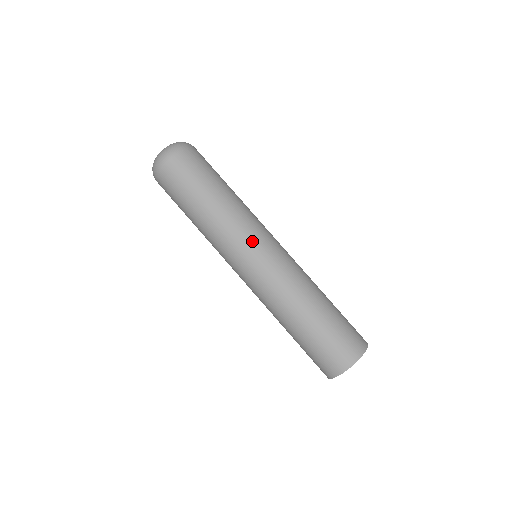
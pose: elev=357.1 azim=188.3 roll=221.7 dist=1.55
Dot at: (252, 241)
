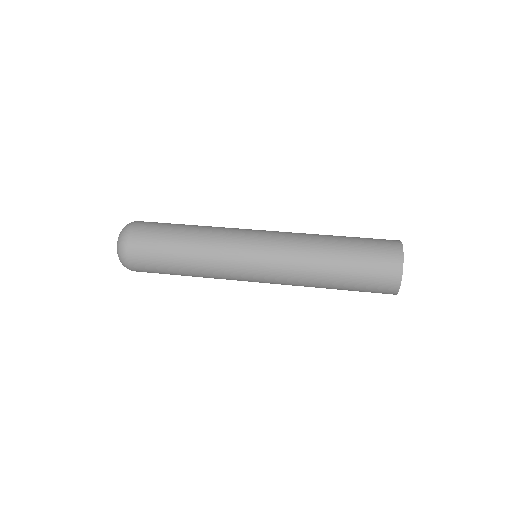
Dot at: (240, 272)
